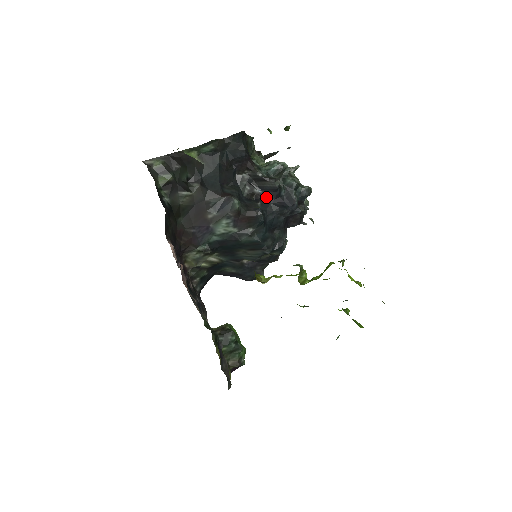
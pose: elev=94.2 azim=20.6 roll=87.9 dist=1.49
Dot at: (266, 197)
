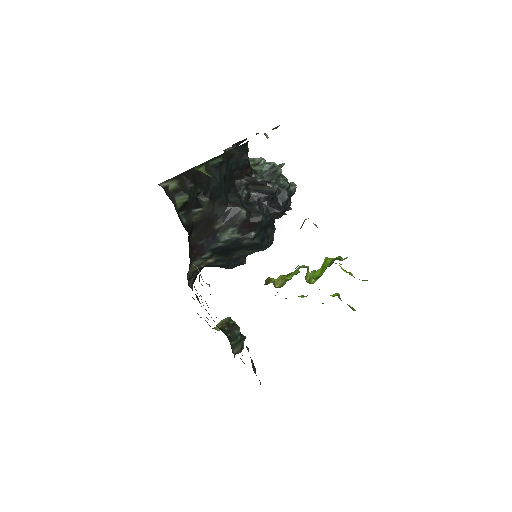
Dot at: (262, 199)
